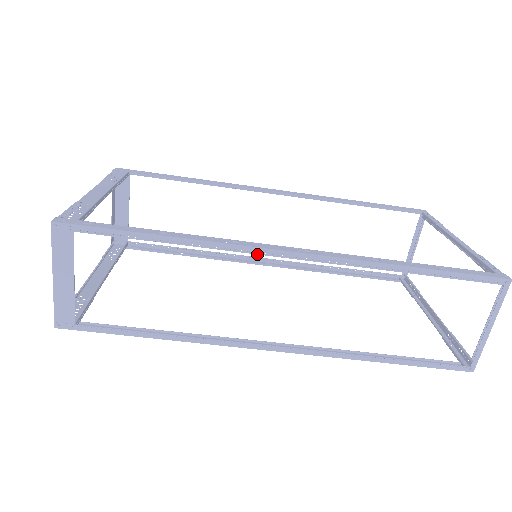
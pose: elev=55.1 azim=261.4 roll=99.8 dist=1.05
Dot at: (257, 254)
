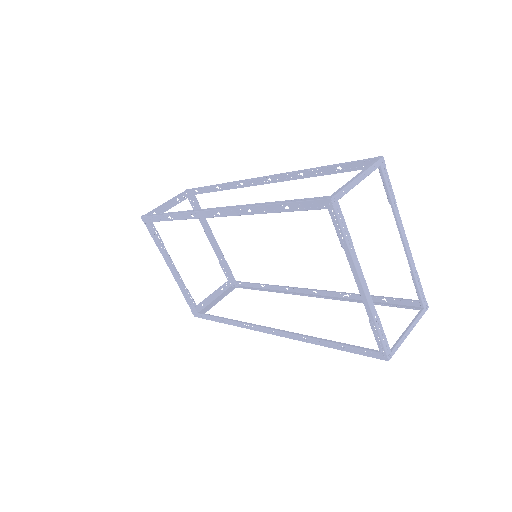
Dot at: occluded
